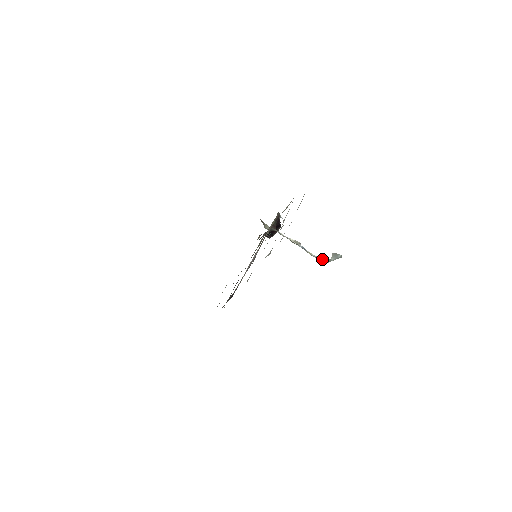
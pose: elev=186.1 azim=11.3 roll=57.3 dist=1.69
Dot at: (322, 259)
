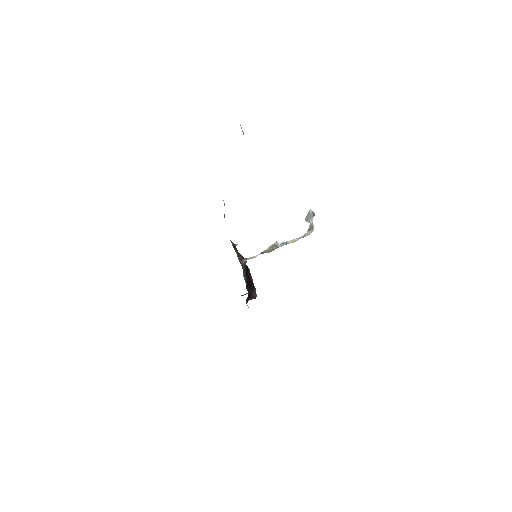
Dot at: (306, 233)
